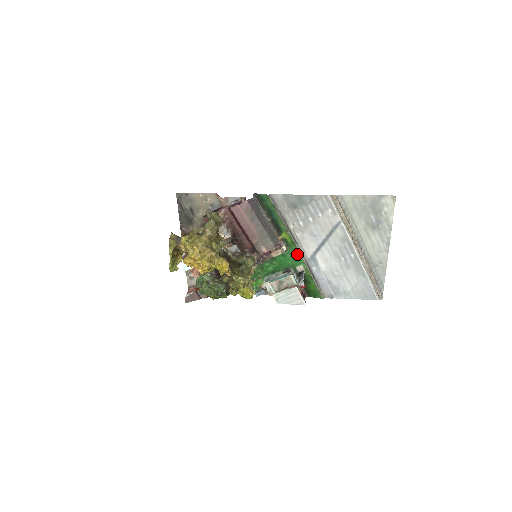
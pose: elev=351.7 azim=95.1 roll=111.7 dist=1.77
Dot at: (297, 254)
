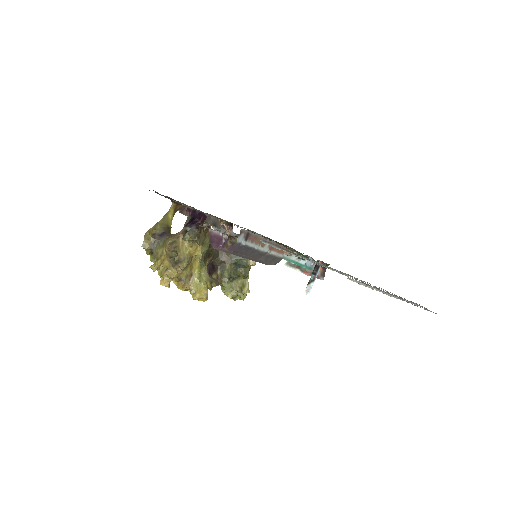
Dot at: occluded
